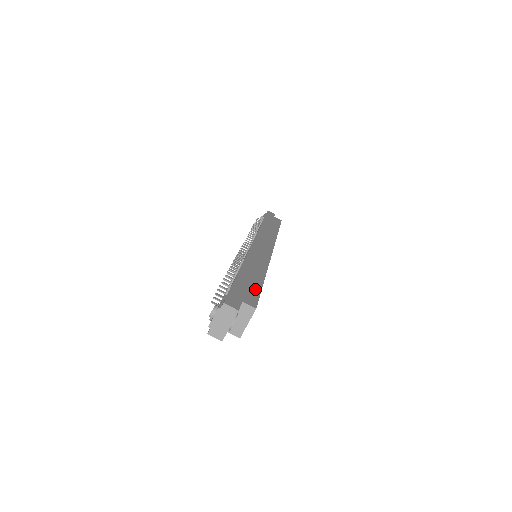
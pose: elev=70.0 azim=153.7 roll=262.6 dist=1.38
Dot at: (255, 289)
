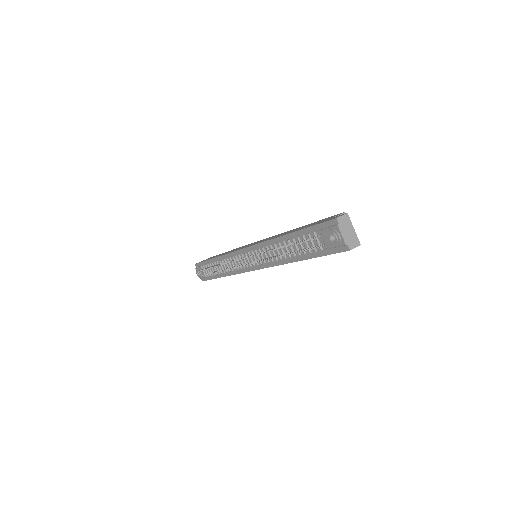
Dot at: occluded
